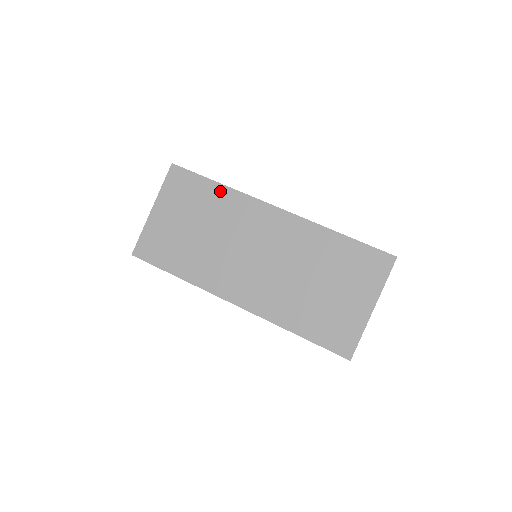
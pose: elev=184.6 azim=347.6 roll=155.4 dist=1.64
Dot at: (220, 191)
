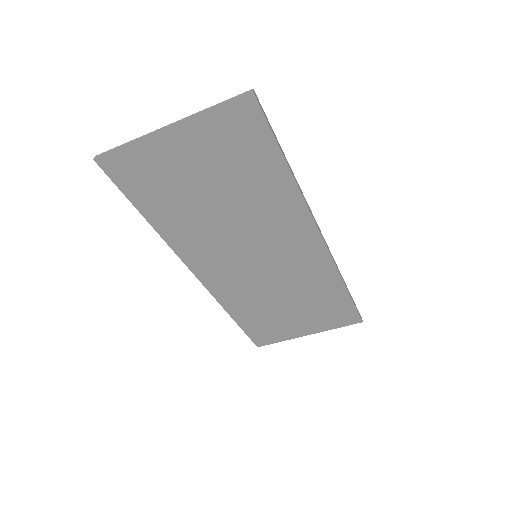
Dot at: (282, 180)
